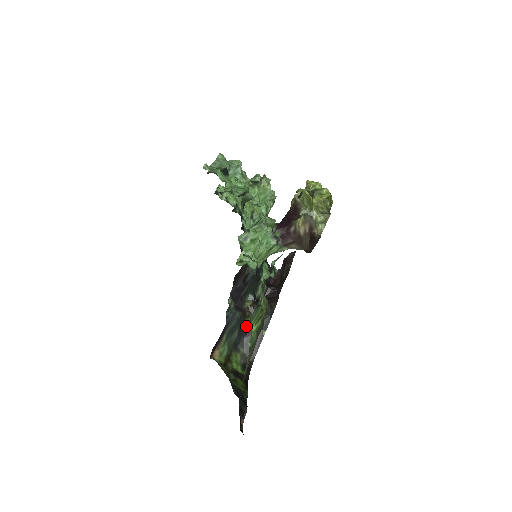
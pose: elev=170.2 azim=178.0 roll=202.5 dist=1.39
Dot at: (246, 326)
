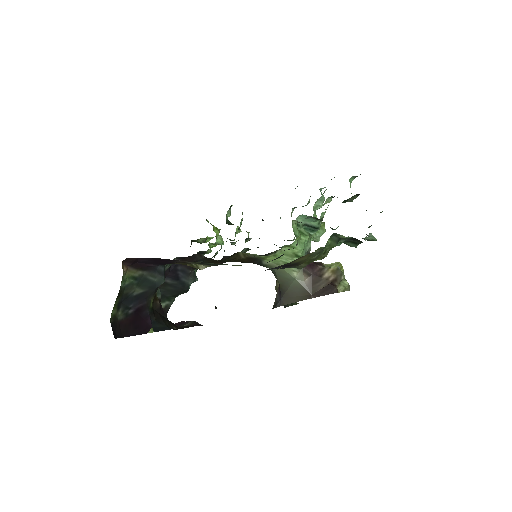
Dot at: (333, 233)
